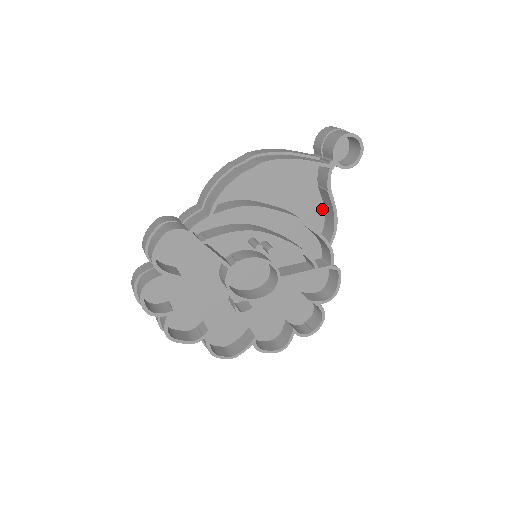
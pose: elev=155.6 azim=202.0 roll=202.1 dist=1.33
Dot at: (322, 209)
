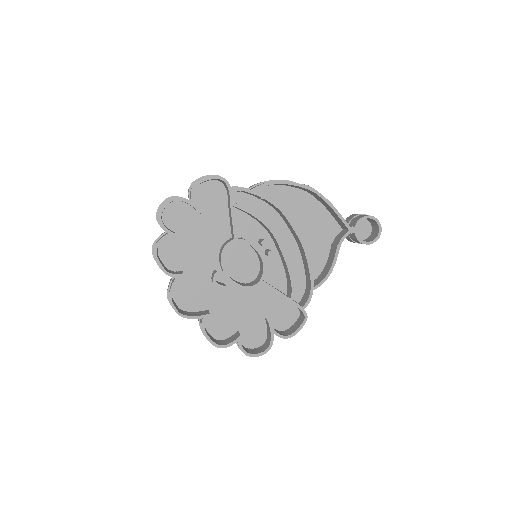
Dot at: (324, 264)
